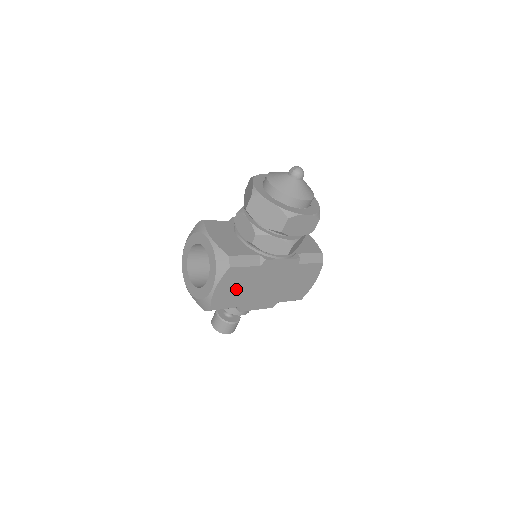
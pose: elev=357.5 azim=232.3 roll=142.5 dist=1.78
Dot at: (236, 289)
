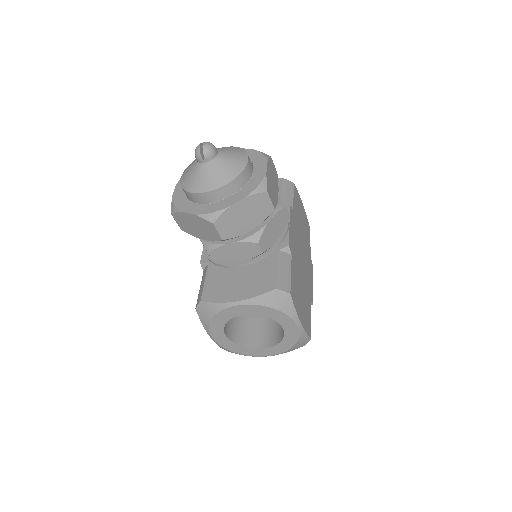
Dot at: (301, 297)
